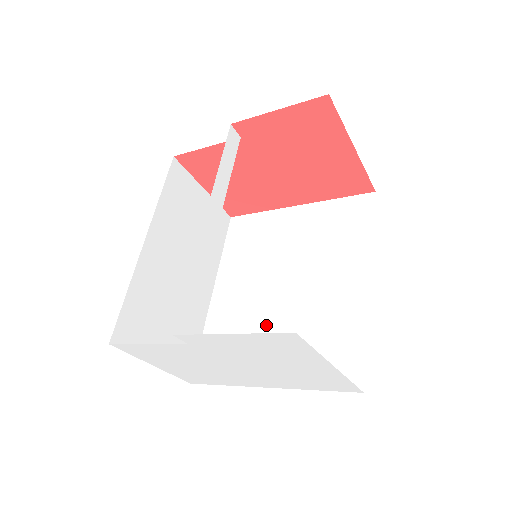
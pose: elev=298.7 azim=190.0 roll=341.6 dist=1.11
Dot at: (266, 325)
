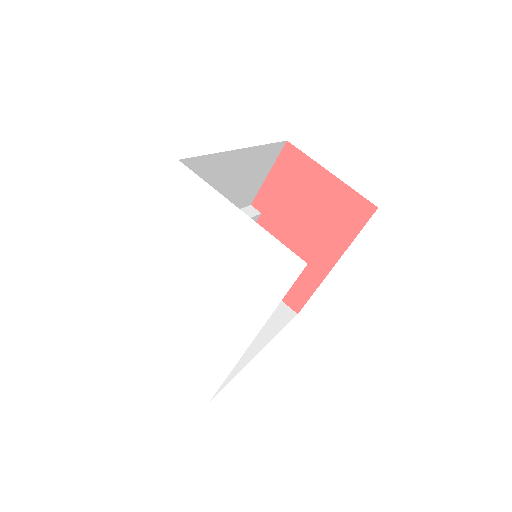
Dot at: occluded
